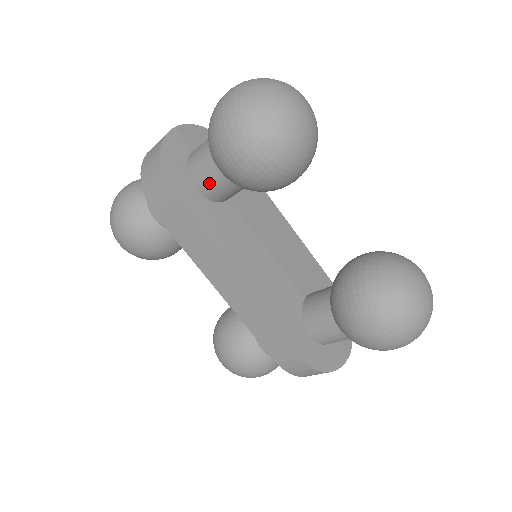
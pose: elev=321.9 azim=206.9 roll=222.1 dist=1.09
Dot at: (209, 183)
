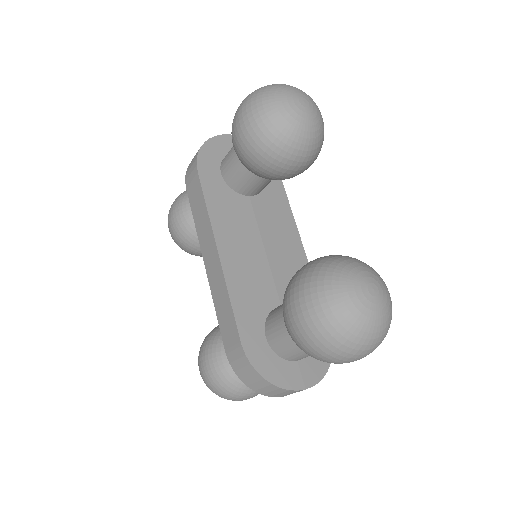
Dot at: (230, 167)
